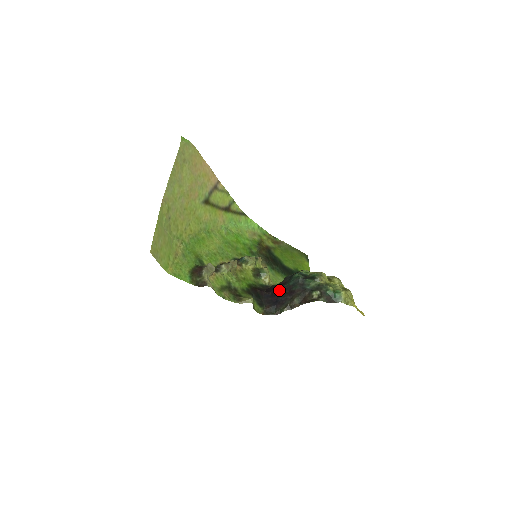
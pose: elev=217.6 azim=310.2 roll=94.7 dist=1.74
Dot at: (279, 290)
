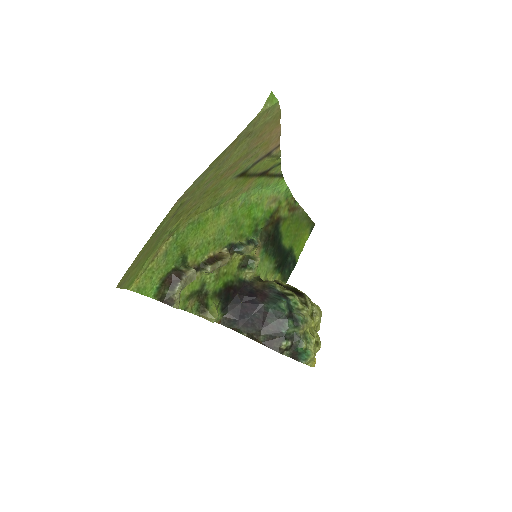
Dot at: (254, 305)
